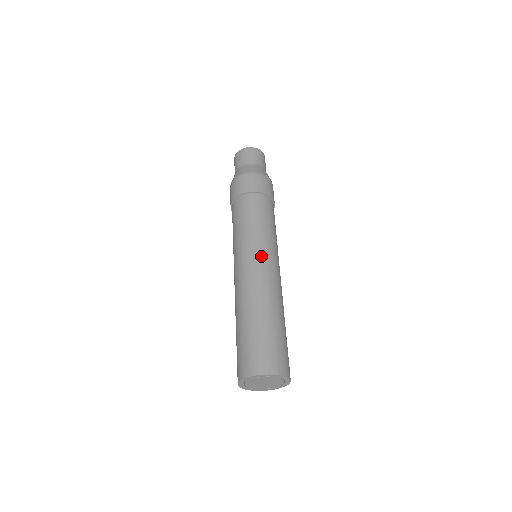
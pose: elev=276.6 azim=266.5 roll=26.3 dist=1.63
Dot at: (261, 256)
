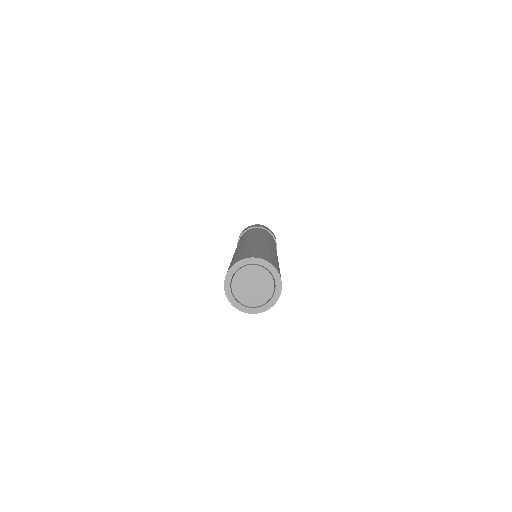
Dot at: (261, 237)
